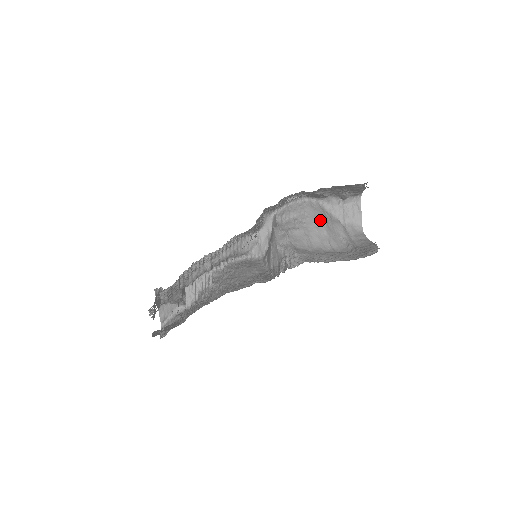
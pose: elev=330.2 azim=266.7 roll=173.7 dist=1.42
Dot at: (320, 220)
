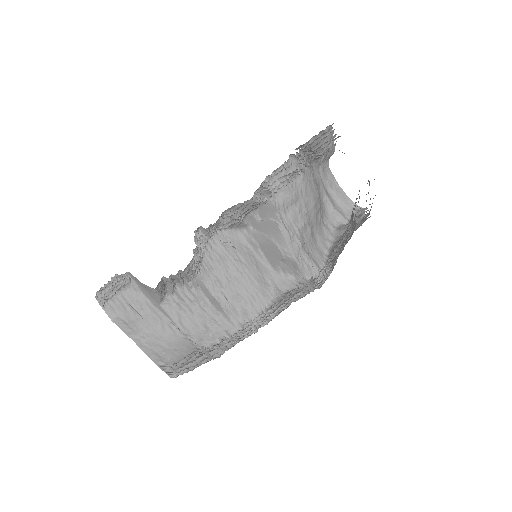
Dot at: (317, 197)
